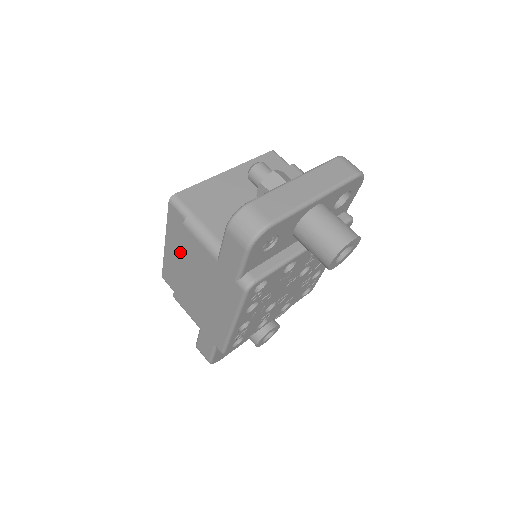
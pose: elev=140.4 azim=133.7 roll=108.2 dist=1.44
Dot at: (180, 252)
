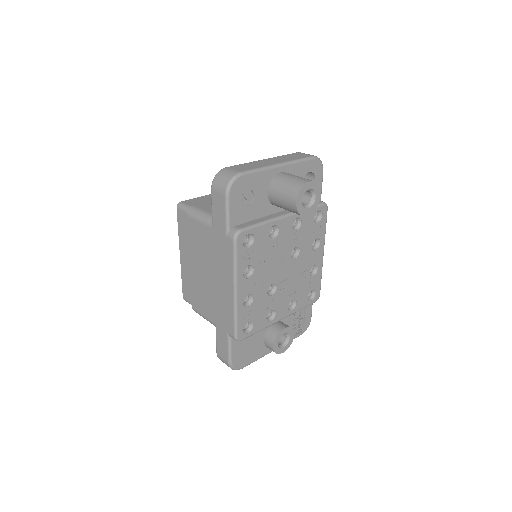
Dot at: (189, 248)
